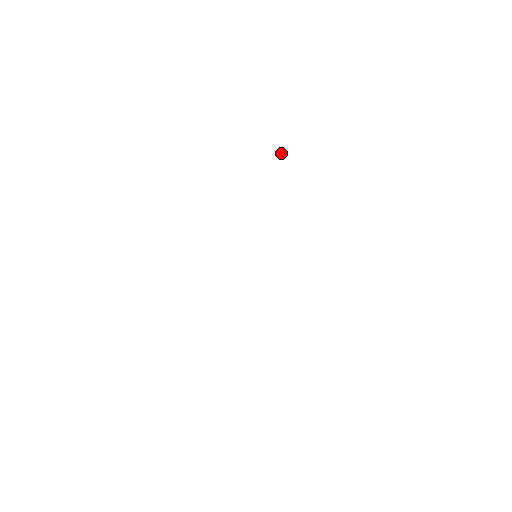
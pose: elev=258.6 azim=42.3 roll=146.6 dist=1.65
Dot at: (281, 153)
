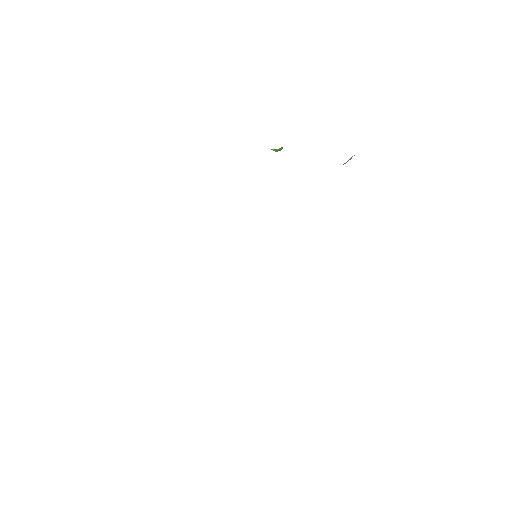
Dot at: (275, 150)
